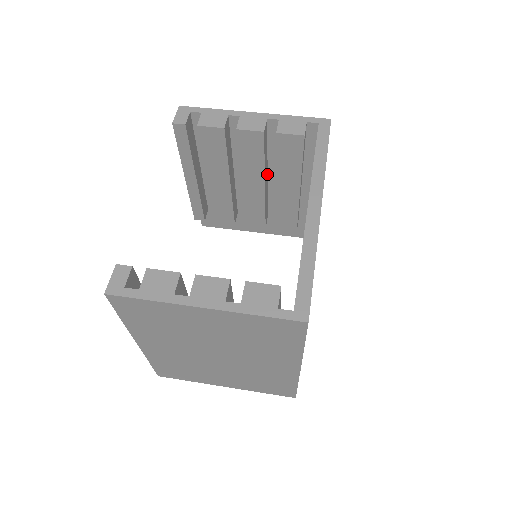
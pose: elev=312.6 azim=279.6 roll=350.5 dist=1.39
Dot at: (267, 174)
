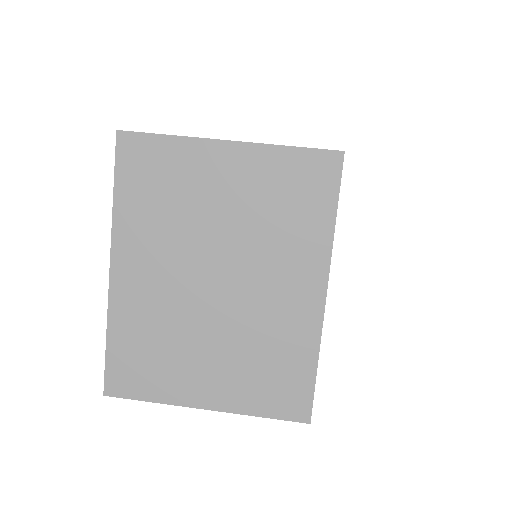
Dot at: occluded
